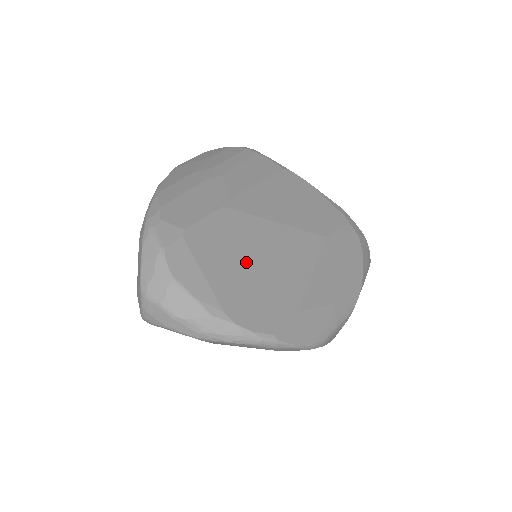
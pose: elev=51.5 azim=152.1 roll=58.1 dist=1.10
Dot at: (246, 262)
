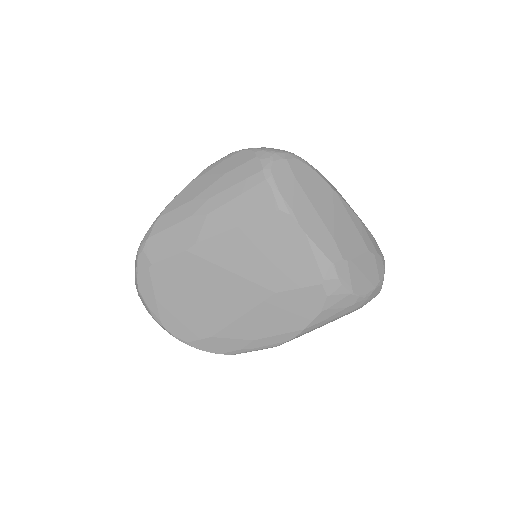
Dot at: (187, 295)
